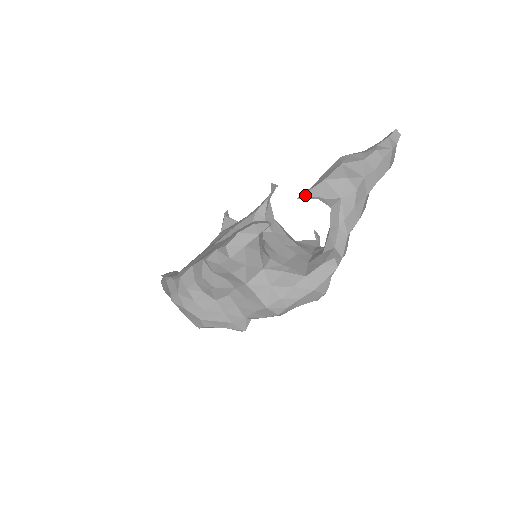
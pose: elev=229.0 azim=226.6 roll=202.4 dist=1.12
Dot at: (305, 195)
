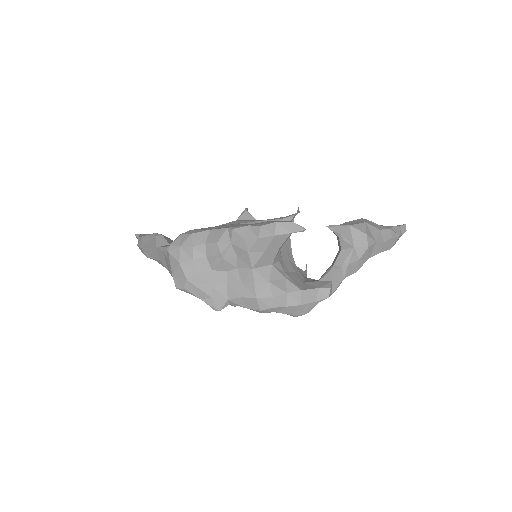
Dot at: (333, 227)
